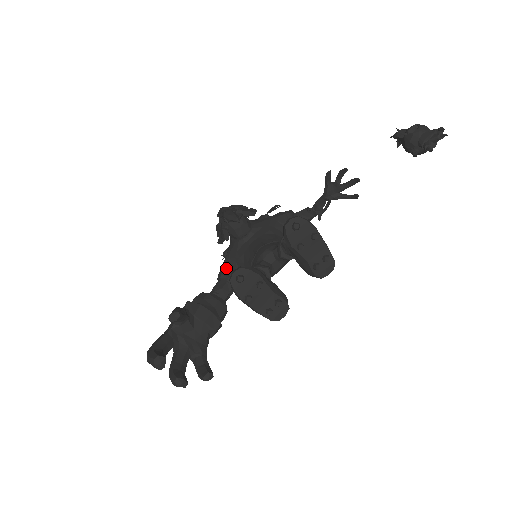
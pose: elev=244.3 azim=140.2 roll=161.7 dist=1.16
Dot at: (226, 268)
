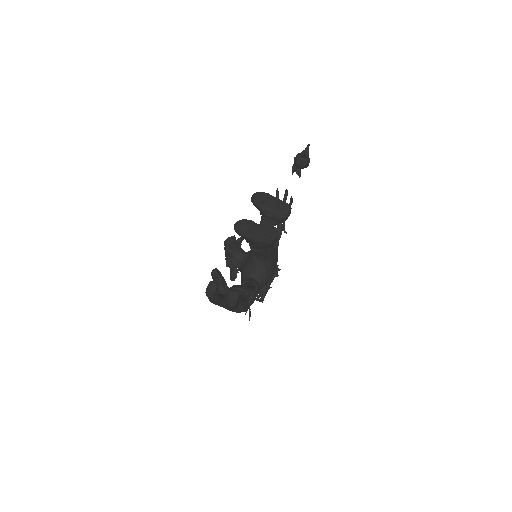
Dot at: (244, 279)
